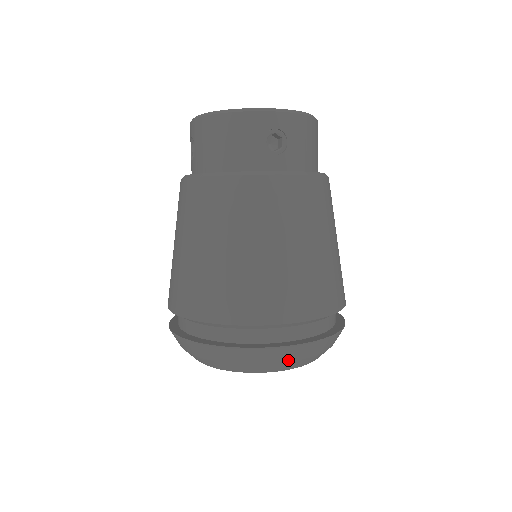
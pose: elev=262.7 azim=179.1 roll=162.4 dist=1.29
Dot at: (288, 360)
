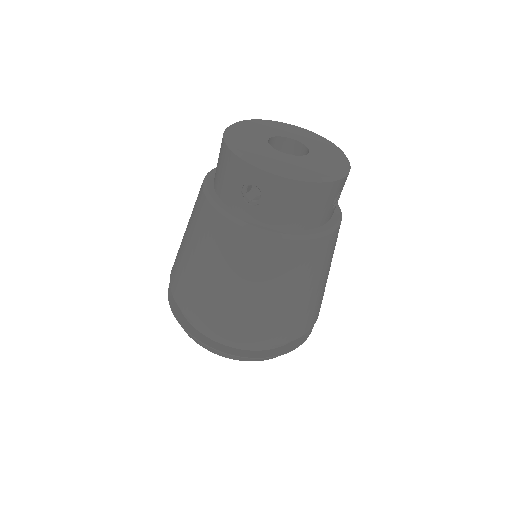
Dot at: occluded
